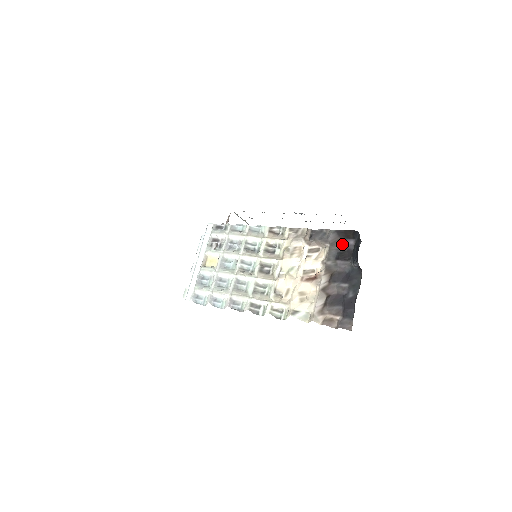
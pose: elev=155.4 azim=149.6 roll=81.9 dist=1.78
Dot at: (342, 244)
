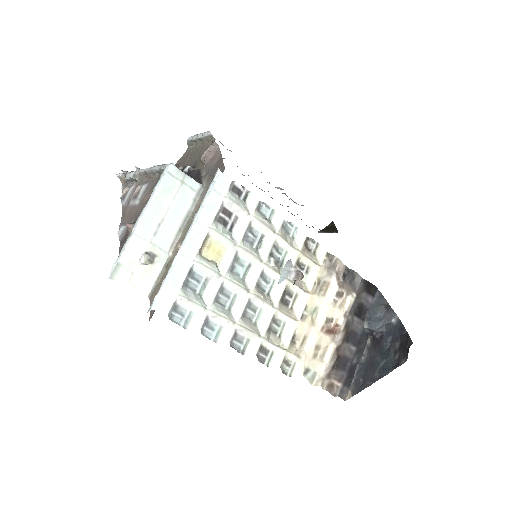
Dot at: (364, 298)
